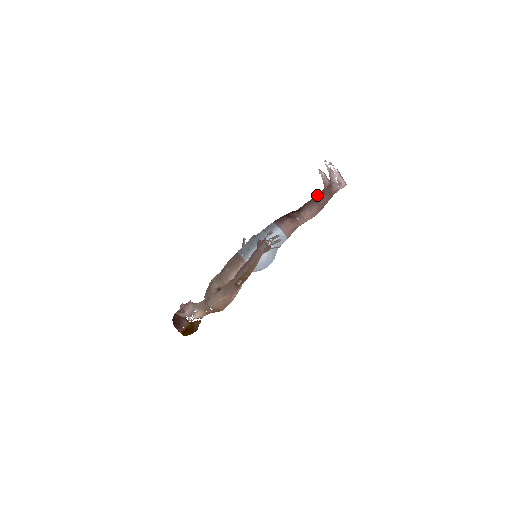
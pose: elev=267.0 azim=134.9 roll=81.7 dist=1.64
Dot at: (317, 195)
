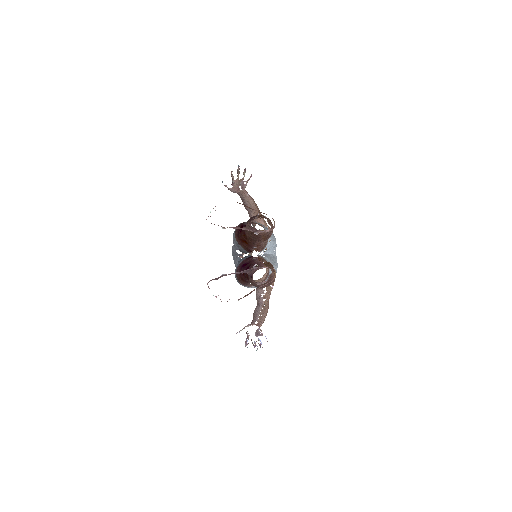
Dot at: occluded
